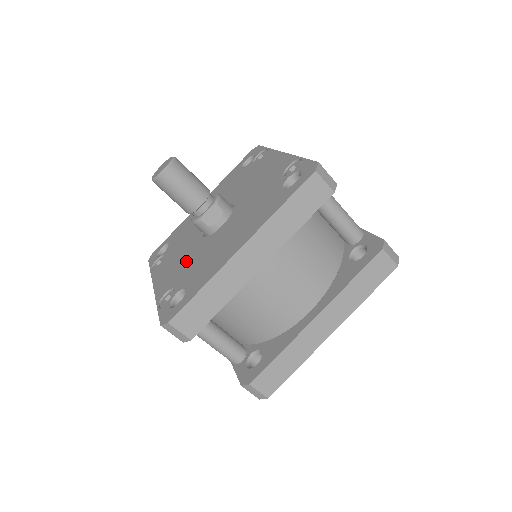
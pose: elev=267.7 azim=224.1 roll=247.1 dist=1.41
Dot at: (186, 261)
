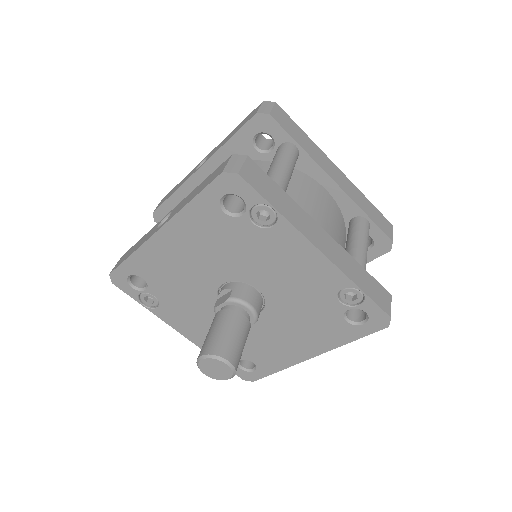
Dot at: occluded
